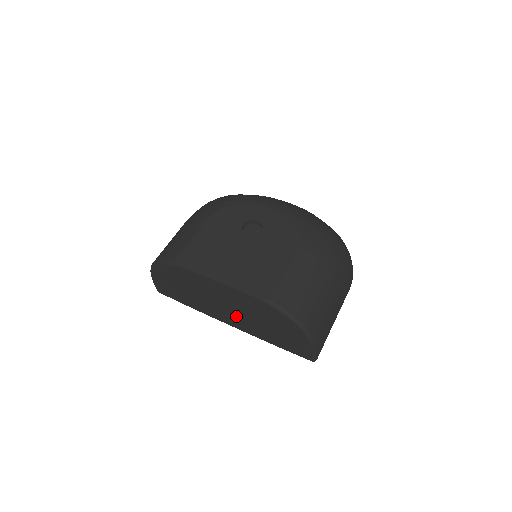
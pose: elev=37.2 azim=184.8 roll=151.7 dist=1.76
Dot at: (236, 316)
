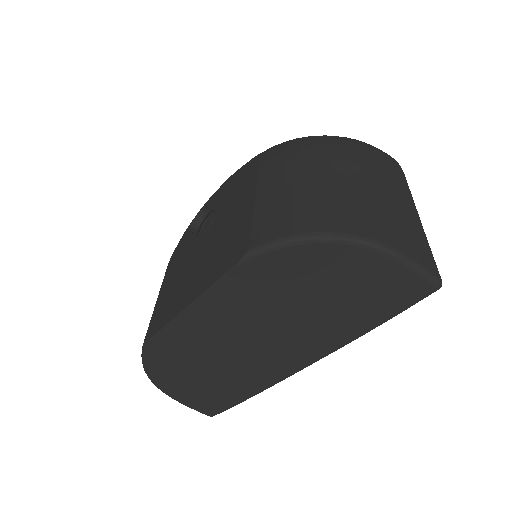
Dot at: (280, 340)
